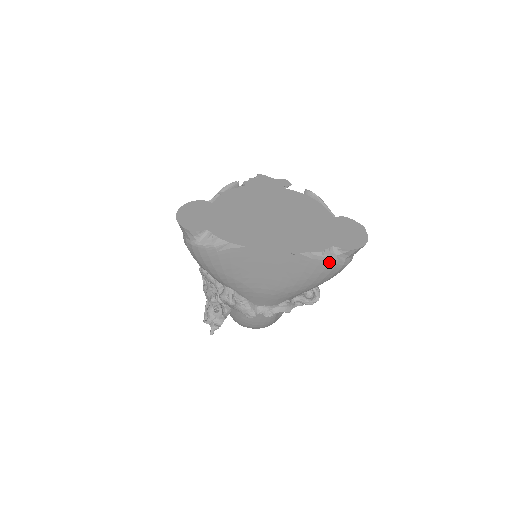
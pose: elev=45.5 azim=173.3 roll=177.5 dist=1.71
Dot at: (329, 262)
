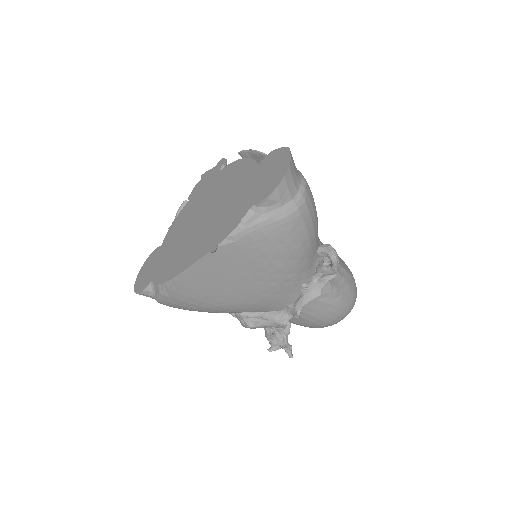
Dot at: (260, 228)
